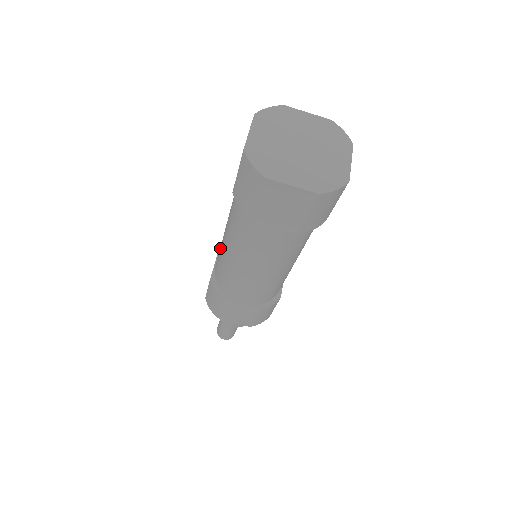
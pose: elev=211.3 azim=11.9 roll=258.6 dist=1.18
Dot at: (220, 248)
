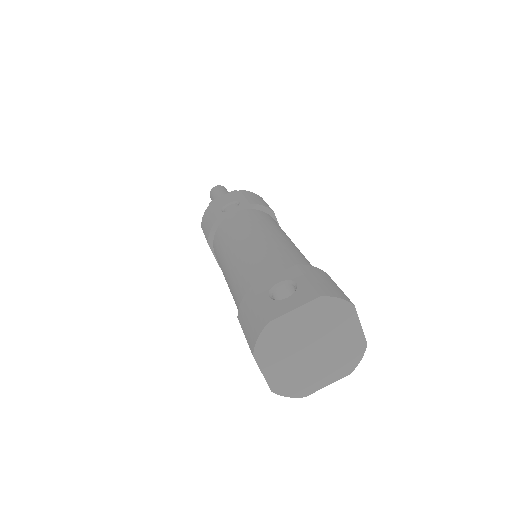
Dot at: (238, 230)
